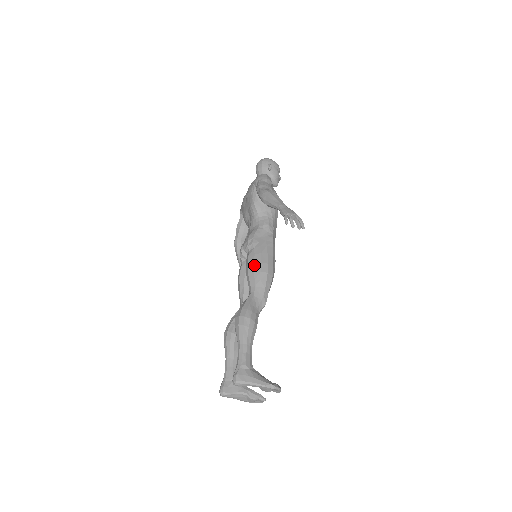
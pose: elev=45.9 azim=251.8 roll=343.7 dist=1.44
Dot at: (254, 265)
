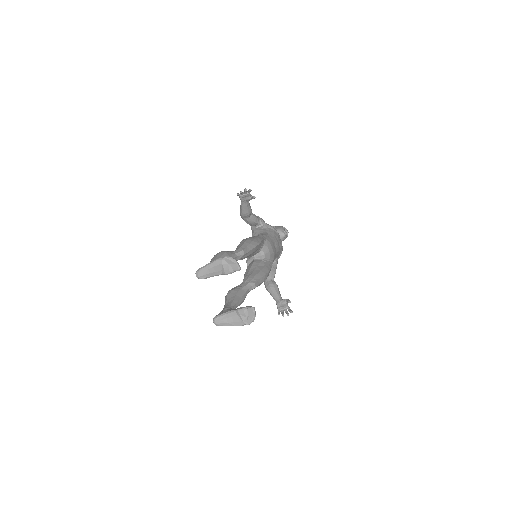
Dot at: occluded
